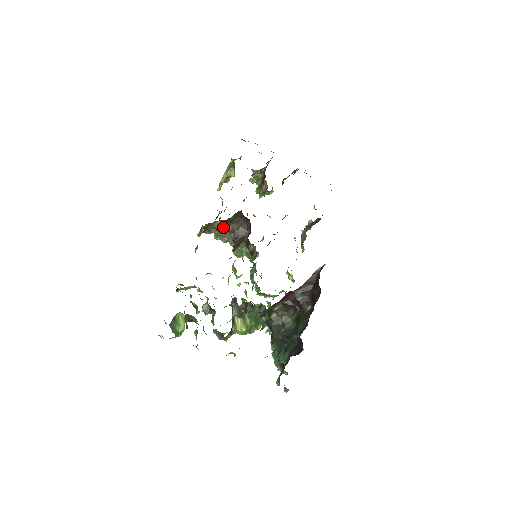
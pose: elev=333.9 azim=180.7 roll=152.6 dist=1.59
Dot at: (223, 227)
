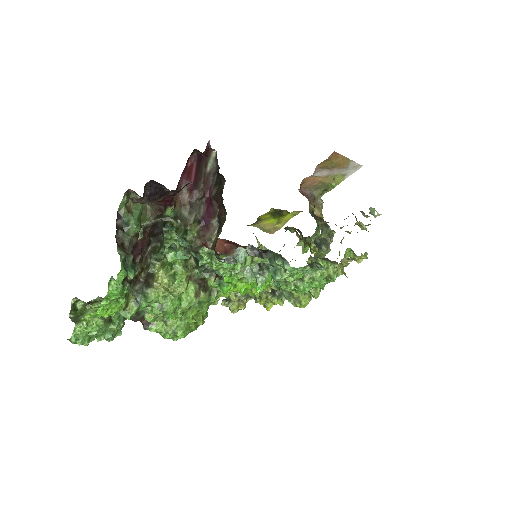
Dot at: occluded
